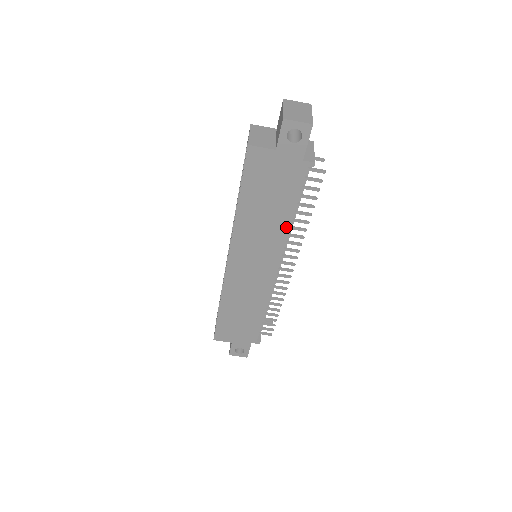
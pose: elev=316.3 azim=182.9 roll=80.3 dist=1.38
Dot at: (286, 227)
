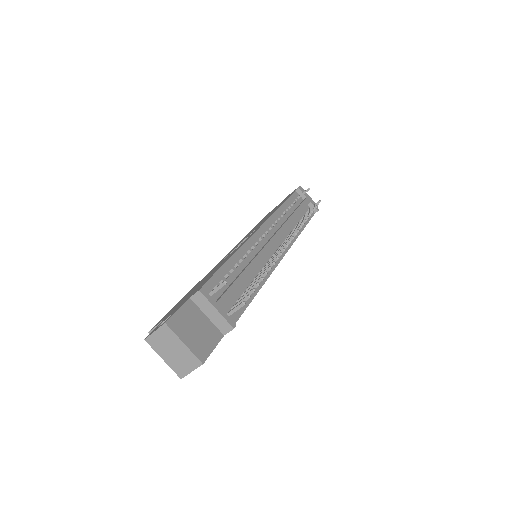
Dot at: occluded
